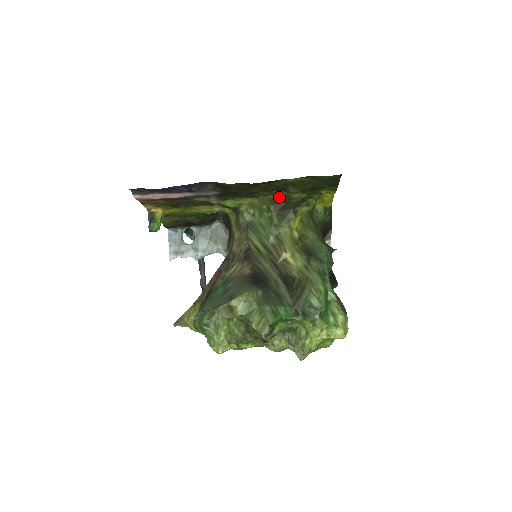
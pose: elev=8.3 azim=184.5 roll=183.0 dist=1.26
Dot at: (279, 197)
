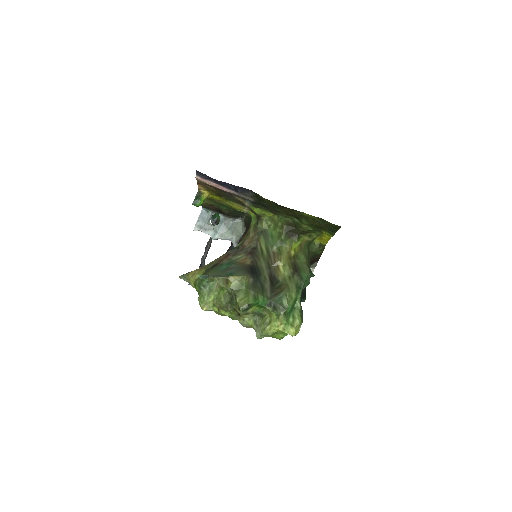
Dot at: (293, 222)
